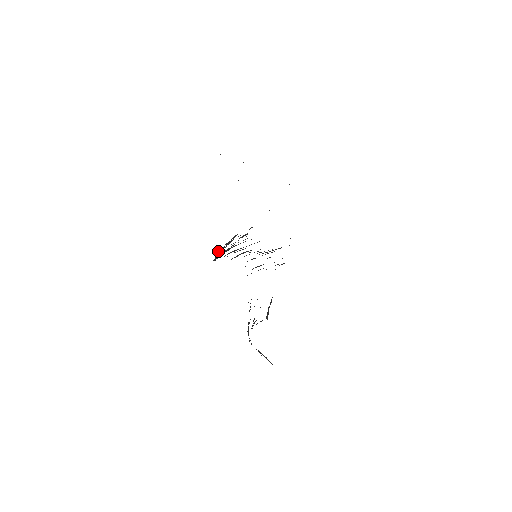
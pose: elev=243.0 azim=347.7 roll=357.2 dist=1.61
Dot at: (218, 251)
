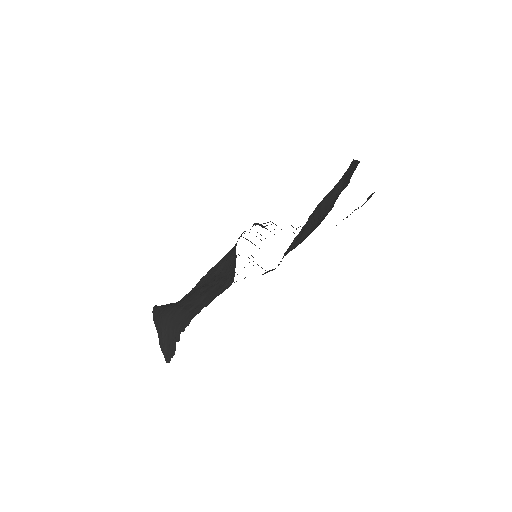
Dot at: (272, 222)
